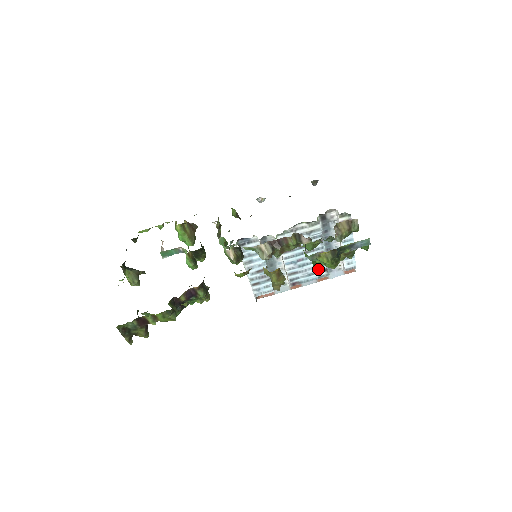
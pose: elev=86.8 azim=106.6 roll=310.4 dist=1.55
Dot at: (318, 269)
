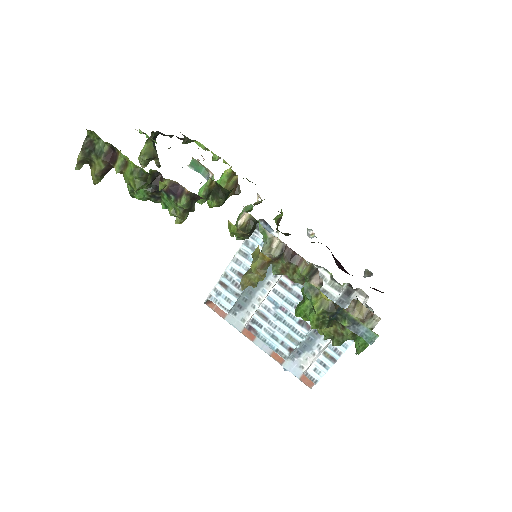
Dot at: (297, 315)
